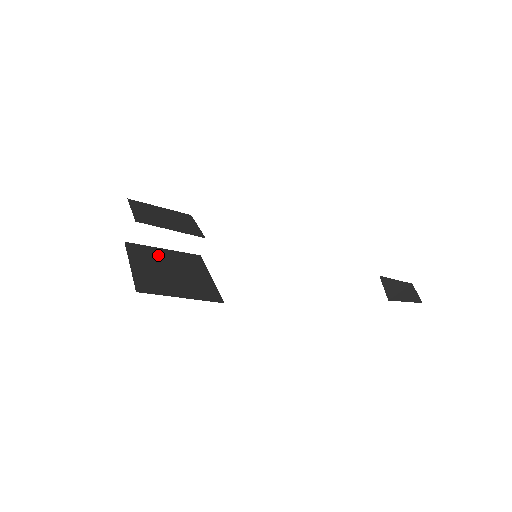
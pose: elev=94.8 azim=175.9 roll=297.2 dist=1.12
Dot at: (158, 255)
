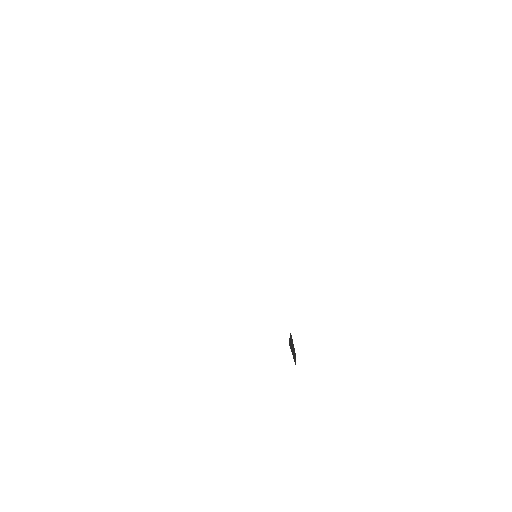
Dot at: occluded
